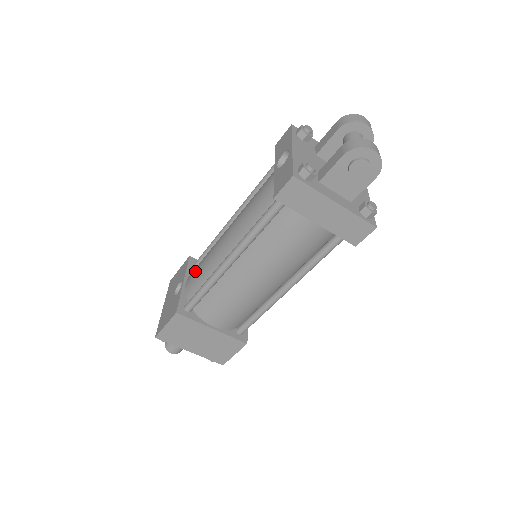
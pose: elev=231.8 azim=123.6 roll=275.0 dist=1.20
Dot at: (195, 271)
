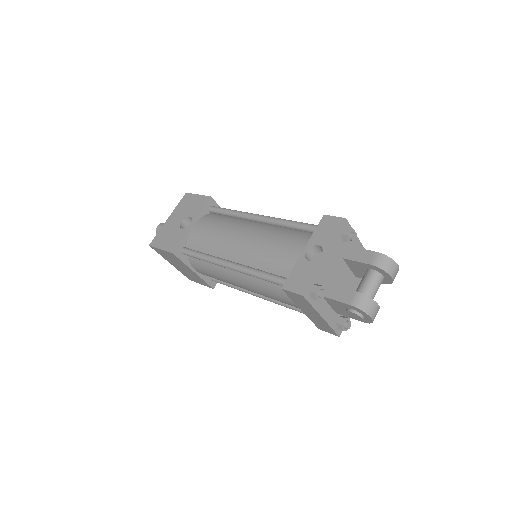
Dot at: (205, 228)
